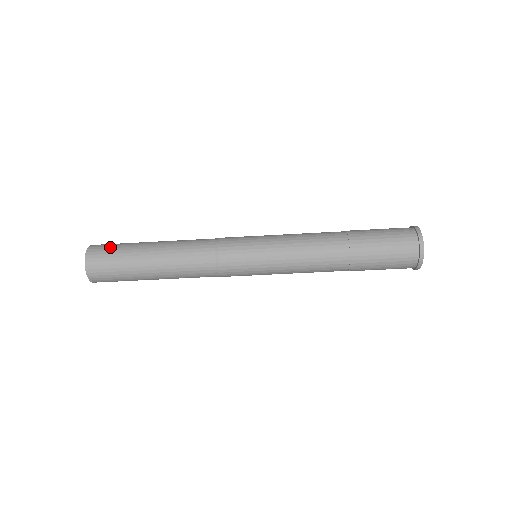
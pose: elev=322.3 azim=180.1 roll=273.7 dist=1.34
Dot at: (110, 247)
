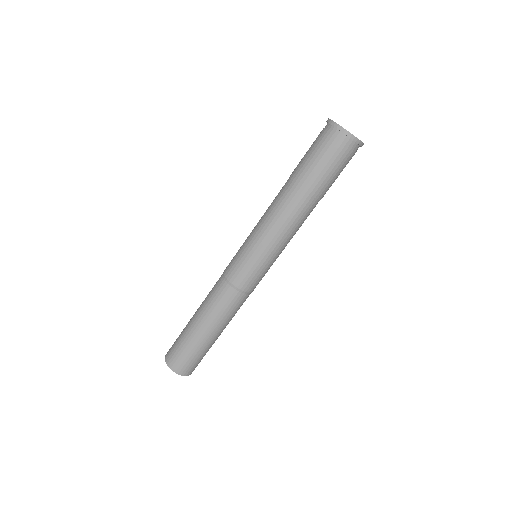
Dot at: occluded
